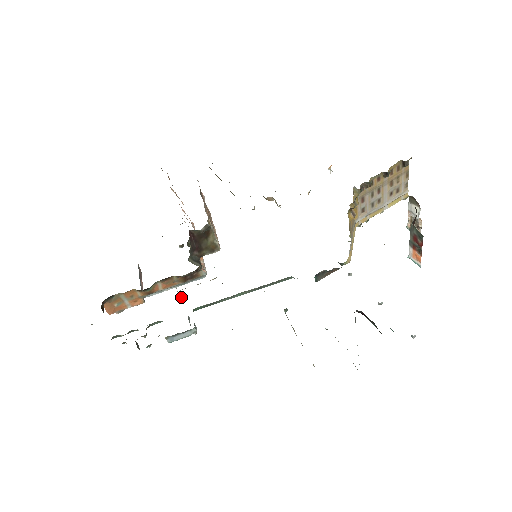
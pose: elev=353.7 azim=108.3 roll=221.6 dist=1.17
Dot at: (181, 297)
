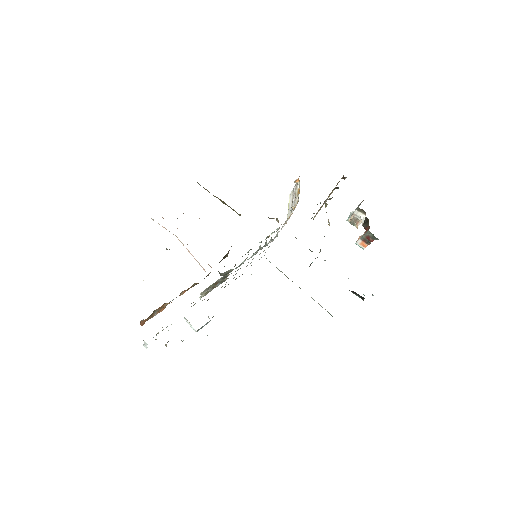
Dot at: (200, 297)
